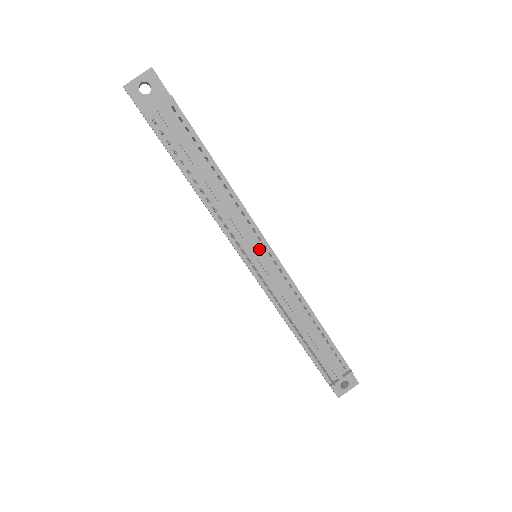
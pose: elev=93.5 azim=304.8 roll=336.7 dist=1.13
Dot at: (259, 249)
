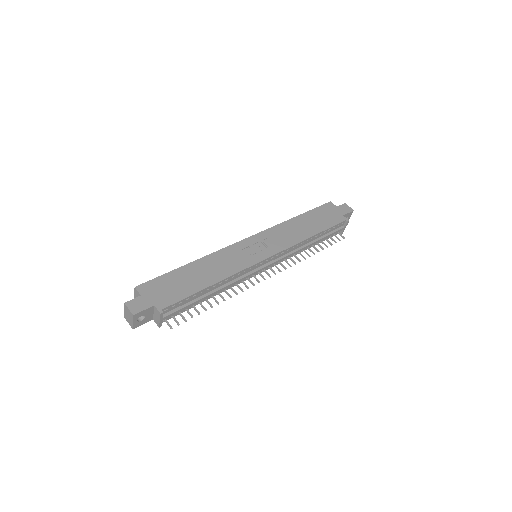
Dot at: (260, 266)
